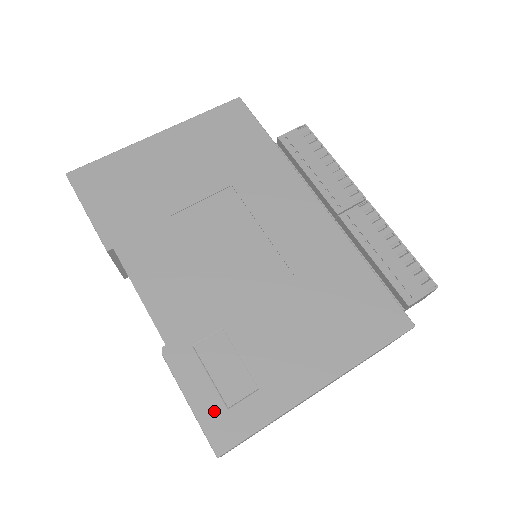
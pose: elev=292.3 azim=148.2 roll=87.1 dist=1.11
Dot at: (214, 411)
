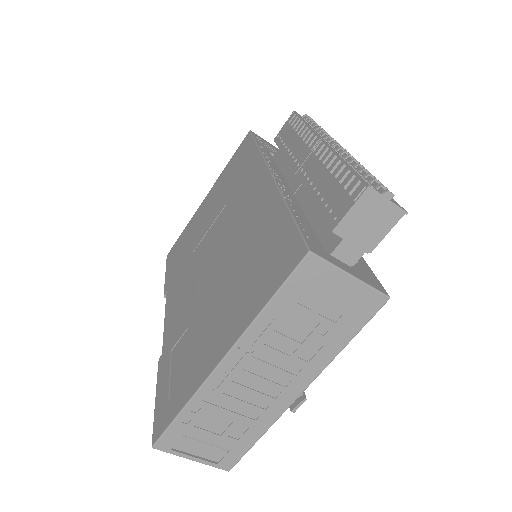
Dot at: (162, 404)
